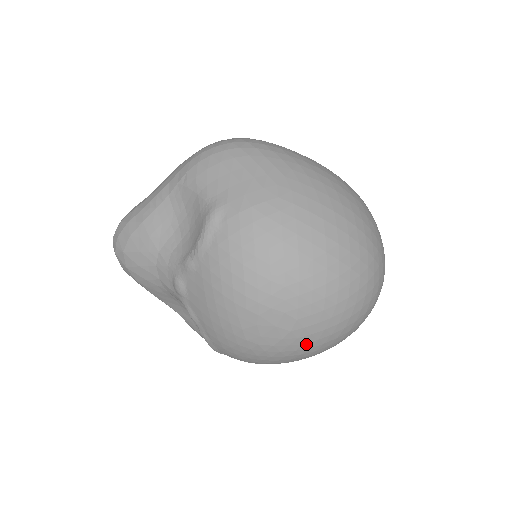
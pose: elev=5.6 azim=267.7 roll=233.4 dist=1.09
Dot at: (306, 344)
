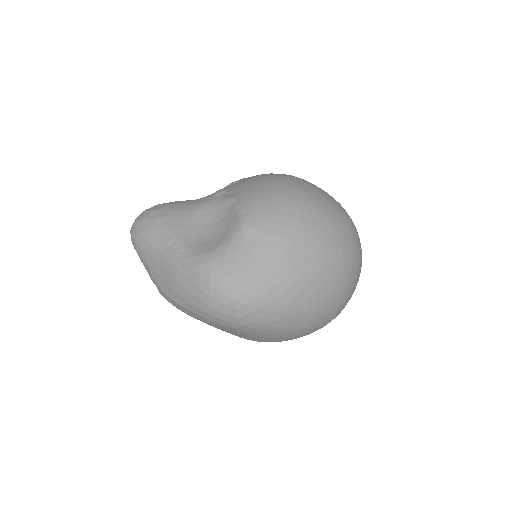
Dot at: (329, 206)
